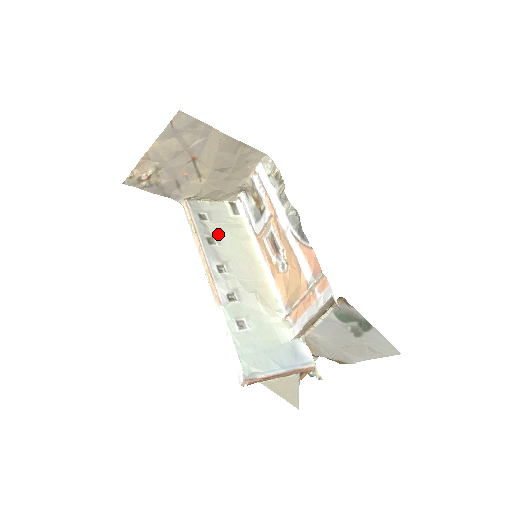
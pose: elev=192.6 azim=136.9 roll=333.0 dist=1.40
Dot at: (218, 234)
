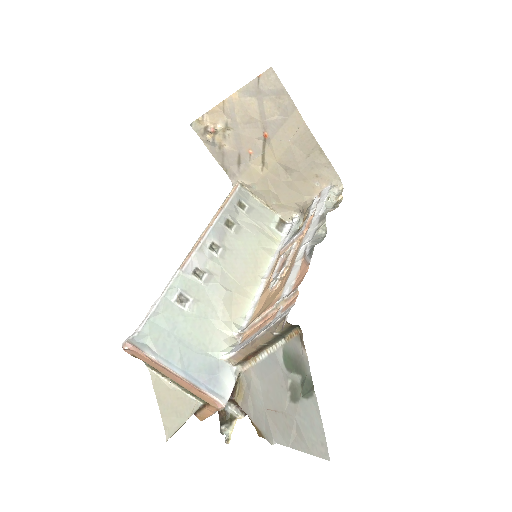
Dot at: (243, 226)
